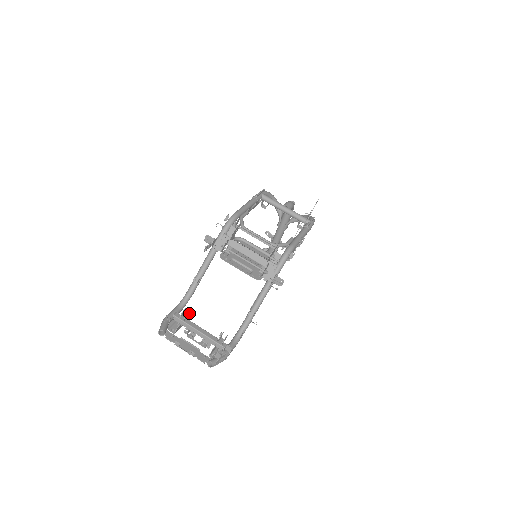
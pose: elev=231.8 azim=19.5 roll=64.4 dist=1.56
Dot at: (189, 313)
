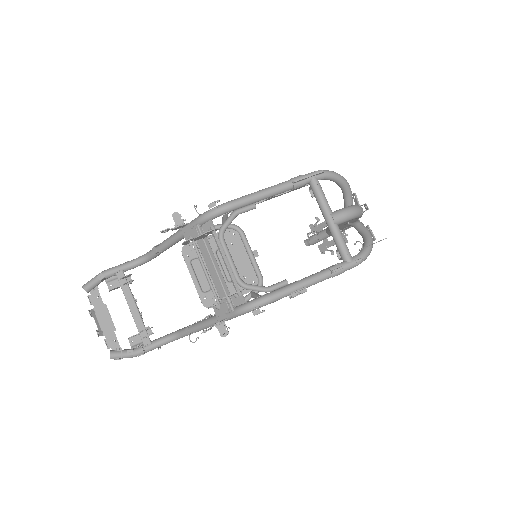
Dot at: (129, 283)
